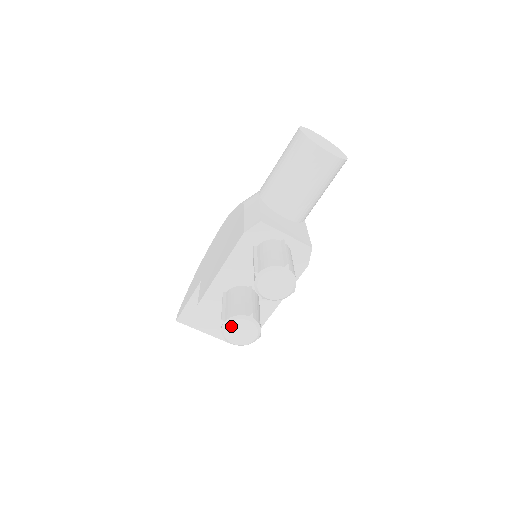
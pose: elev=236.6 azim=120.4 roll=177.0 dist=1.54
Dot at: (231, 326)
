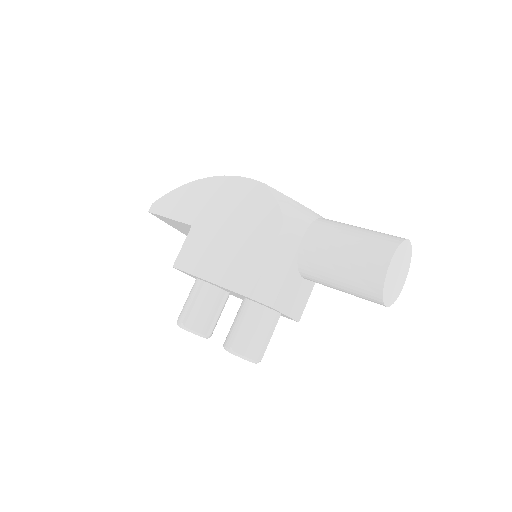
Dot at: (187, 330)
